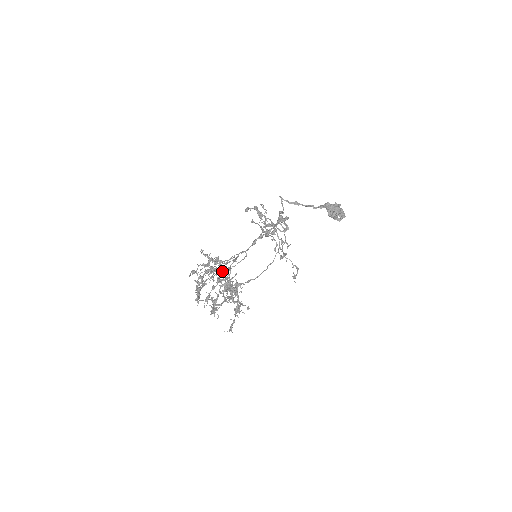
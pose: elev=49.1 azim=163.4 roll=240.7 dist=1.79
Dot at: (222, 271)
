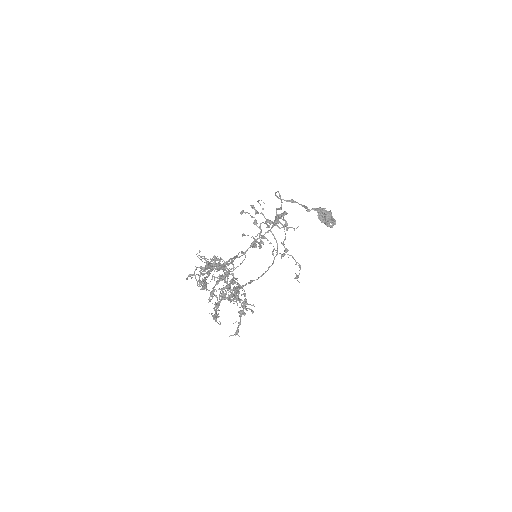
Dot at: (225, 264)
